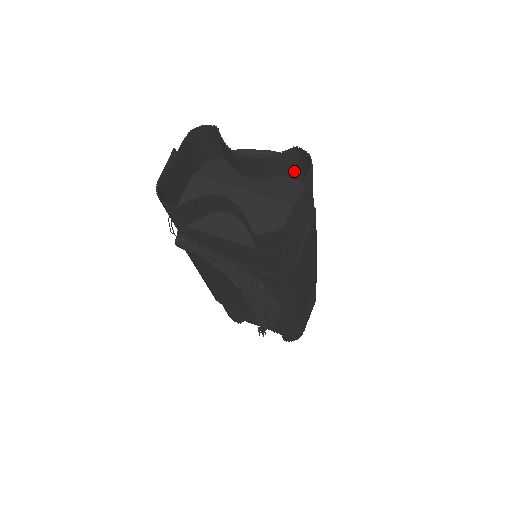
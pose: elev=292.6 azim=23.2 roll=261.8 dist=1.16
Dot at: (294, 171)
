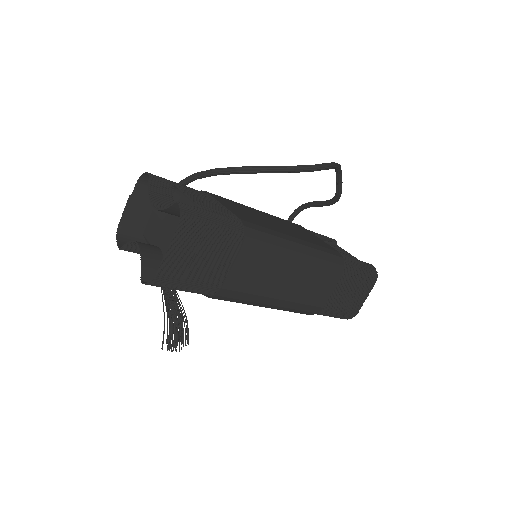
Dot at: (205, 210)
